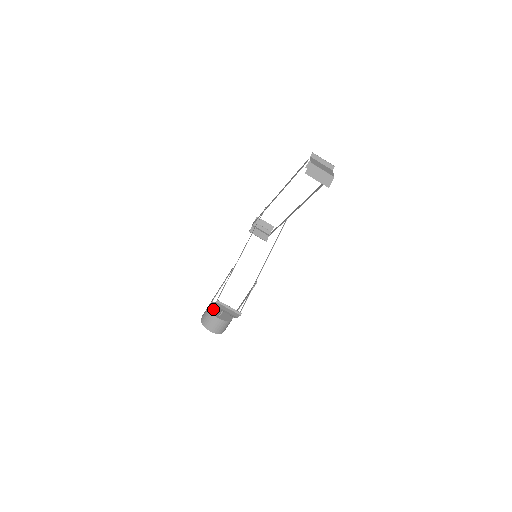
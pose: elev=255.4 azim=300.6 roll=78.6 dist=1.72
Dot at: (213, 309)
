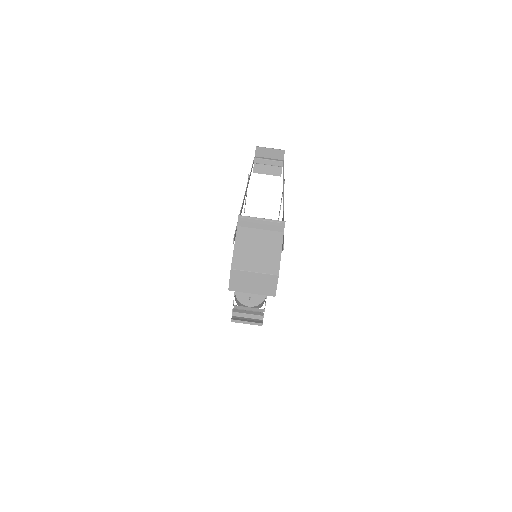
Dot at: (240, 294)
